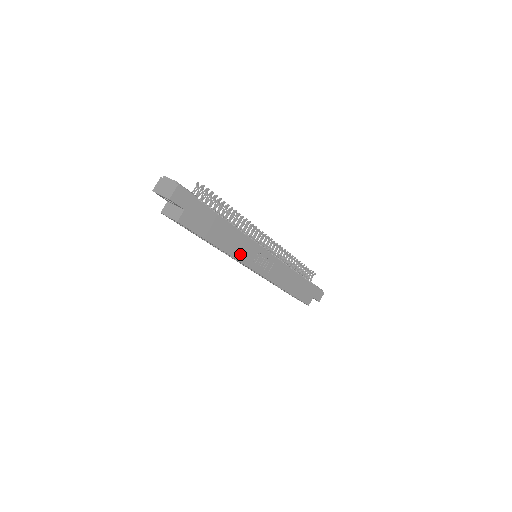
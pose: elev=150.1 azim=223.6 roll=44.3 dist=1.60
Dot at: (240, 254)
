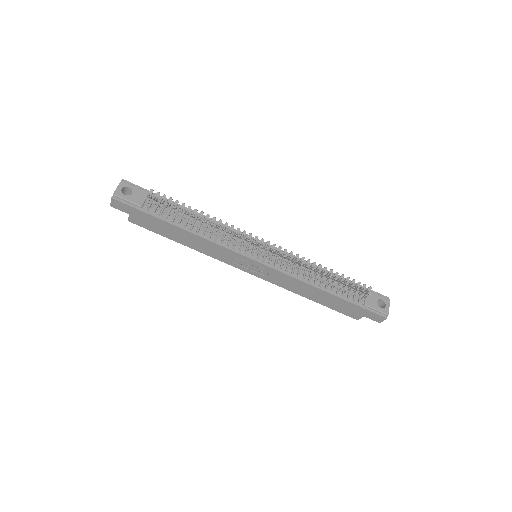
Dot at: (215, 254)
